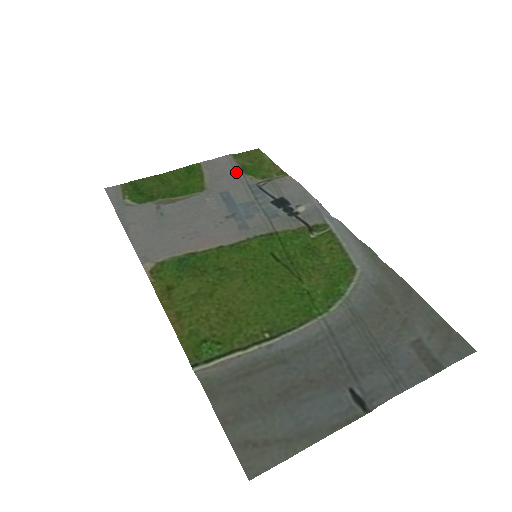
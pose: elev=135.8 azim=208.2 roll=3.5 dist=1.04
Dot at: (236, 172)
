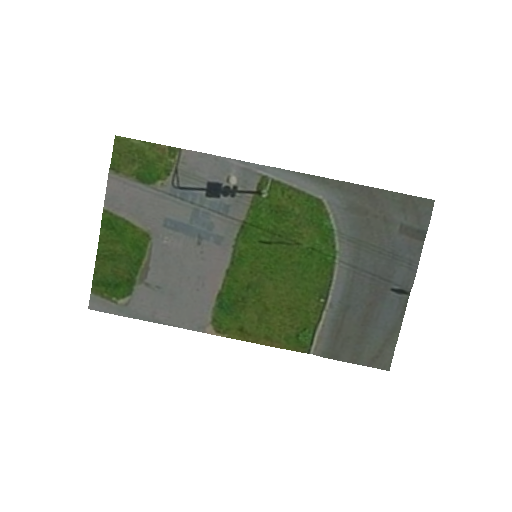
Dot at: (143, 190)
